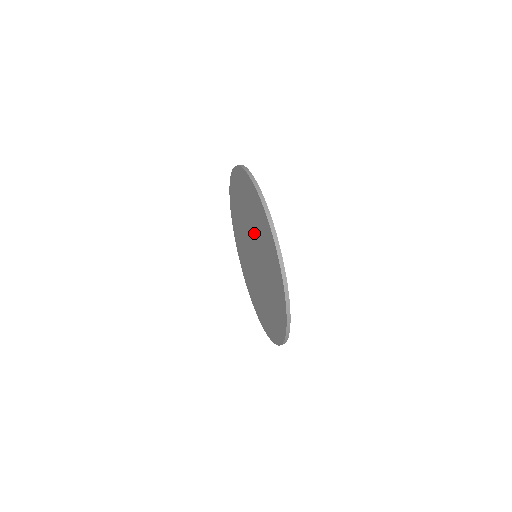
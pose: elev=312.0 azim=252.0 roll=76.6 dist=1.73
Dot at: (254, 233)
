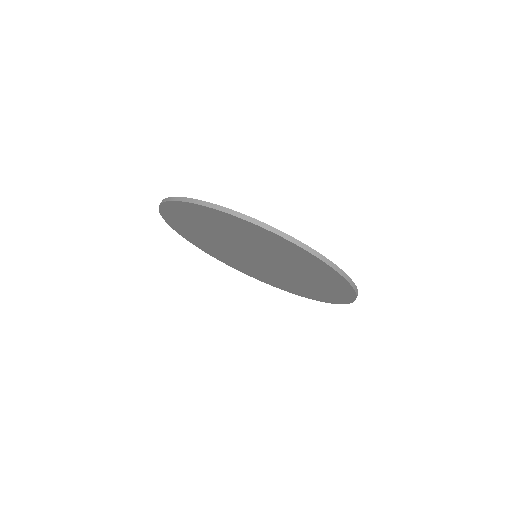
Dot at: (286, 266)
